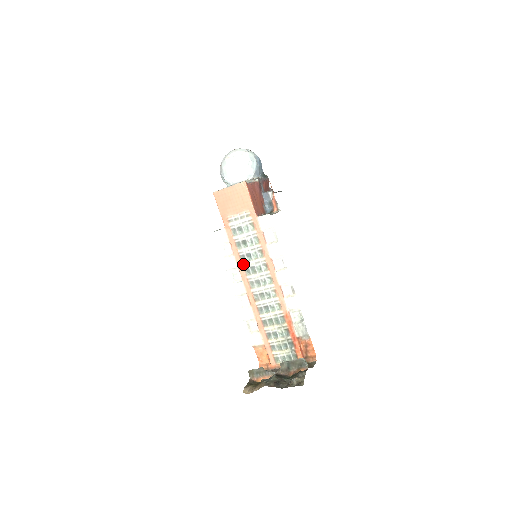
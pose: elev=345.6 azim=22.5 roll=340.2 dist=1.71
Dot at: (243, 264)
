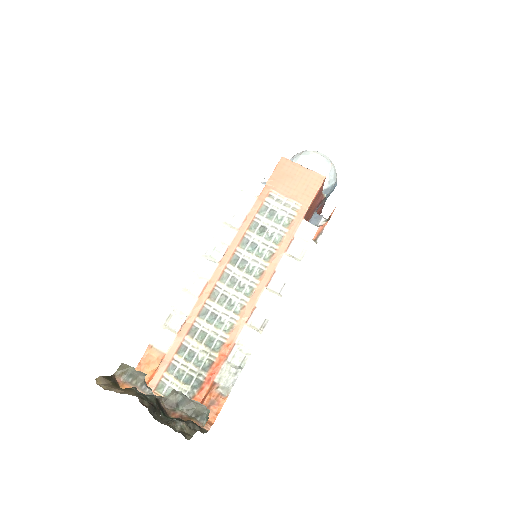
Dot at: (238, 248)
